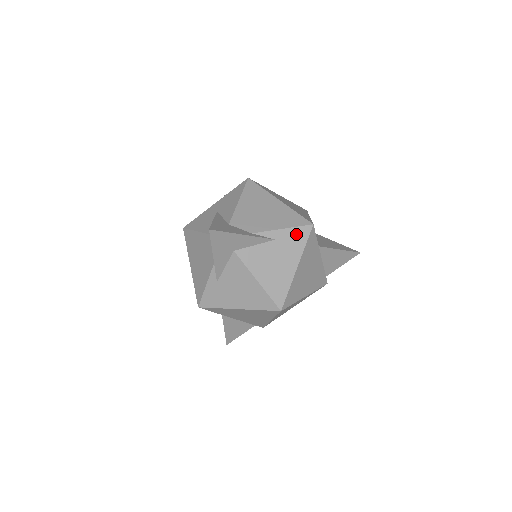
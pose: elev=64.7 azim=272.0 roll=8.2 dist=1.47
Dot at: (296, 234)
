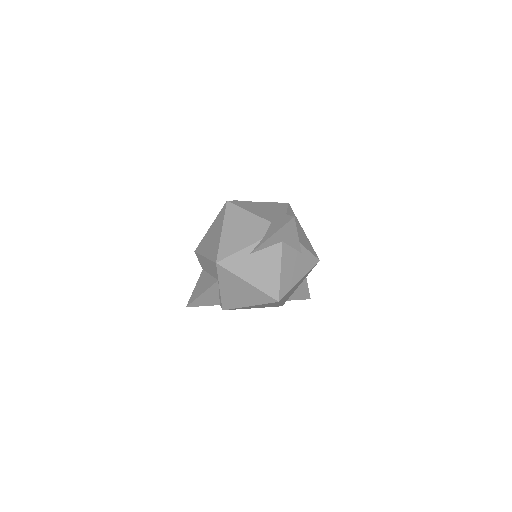
Dot at: (311, 259)
